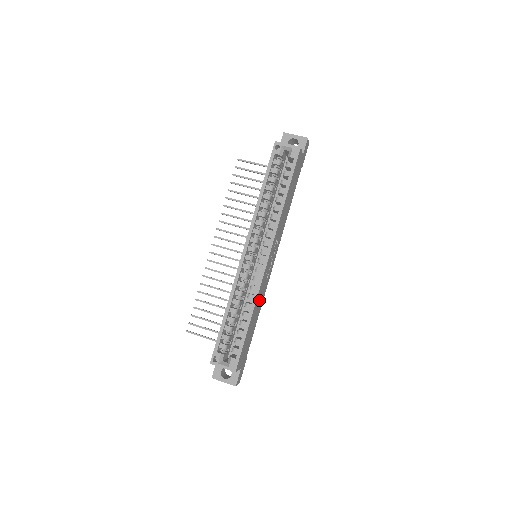
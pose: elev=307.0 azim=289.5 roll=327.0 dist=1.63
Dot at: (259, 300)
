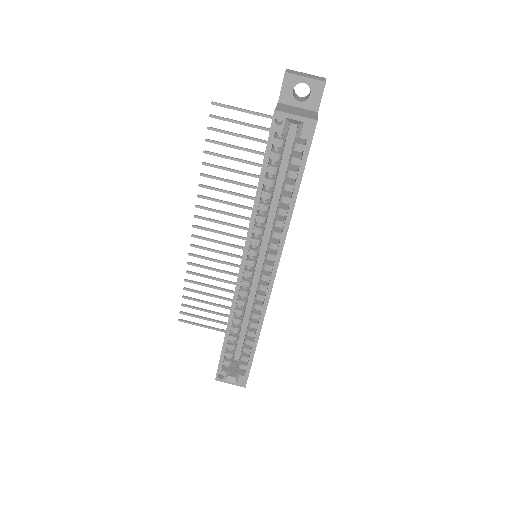
Dot at: occluded
